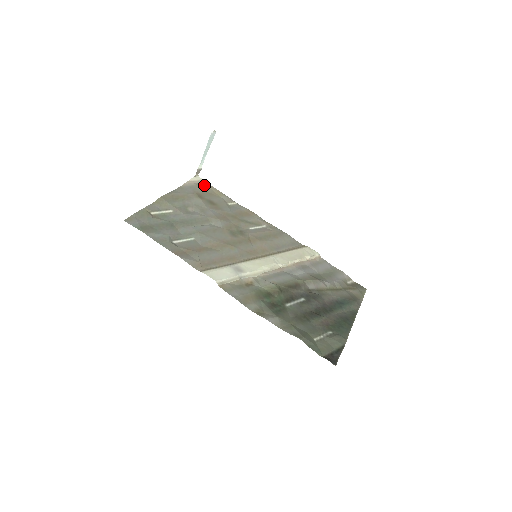
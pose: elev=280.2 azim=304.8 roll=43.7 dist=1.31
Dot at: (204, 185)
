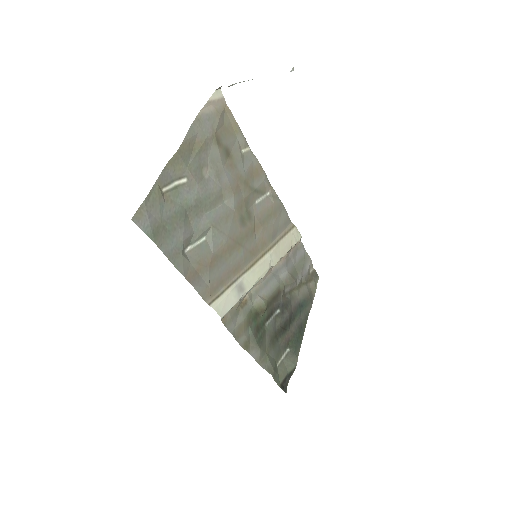
Dot at: (223, 110)
